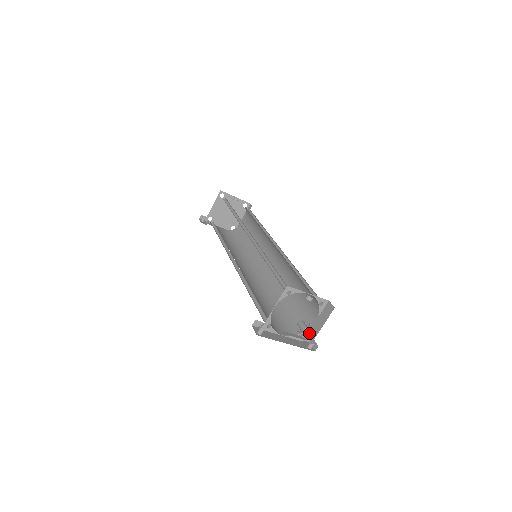
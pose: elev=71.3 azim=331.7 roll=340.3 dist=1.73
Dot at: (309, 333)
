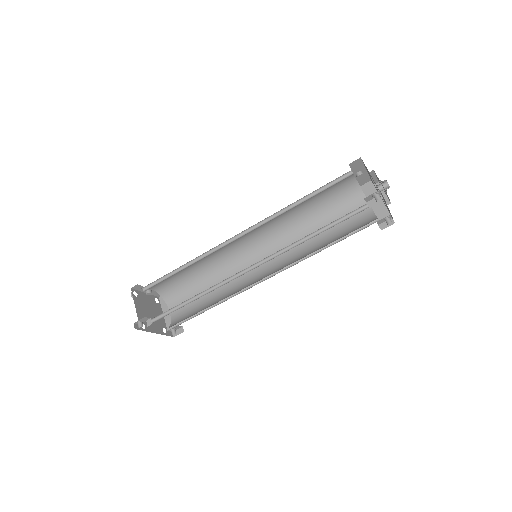
Dot at: (386, 198)
